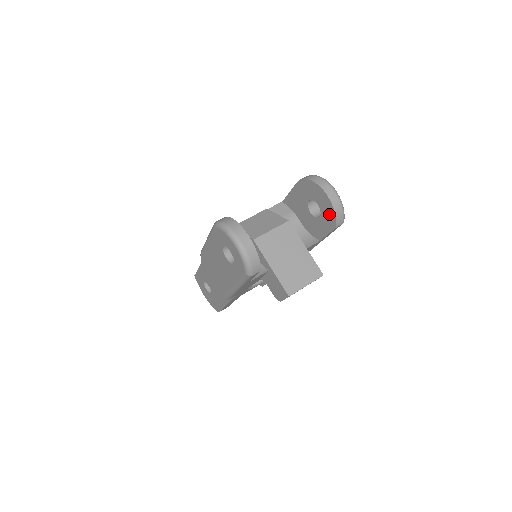
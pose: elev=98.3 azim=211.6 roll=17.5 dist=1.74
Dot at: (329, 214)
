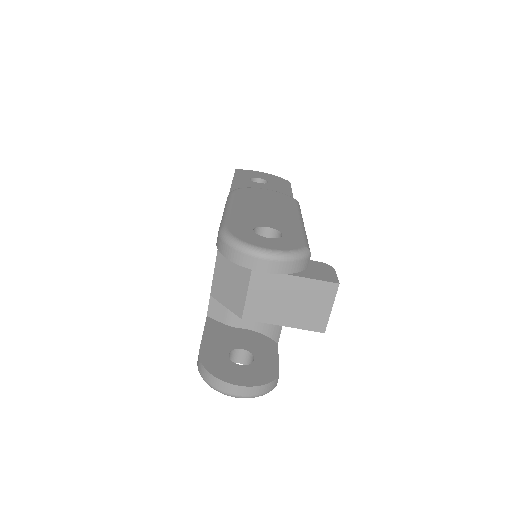
Dot at: occluded
